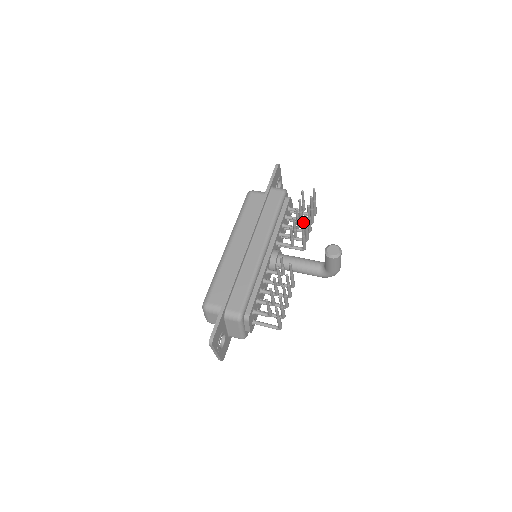
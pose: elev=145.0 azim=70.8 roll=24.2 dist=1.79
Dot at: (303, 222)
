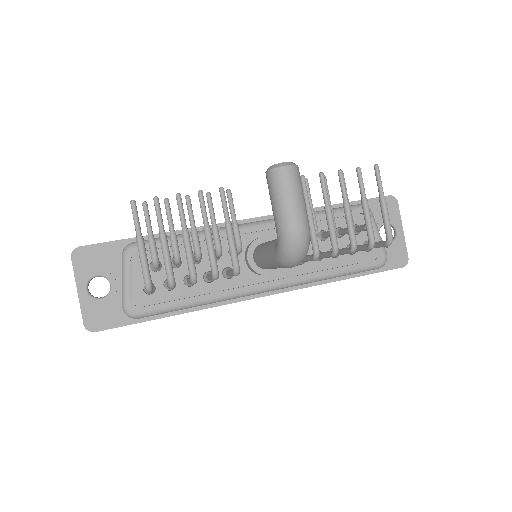
Dot at: (362, 245)
